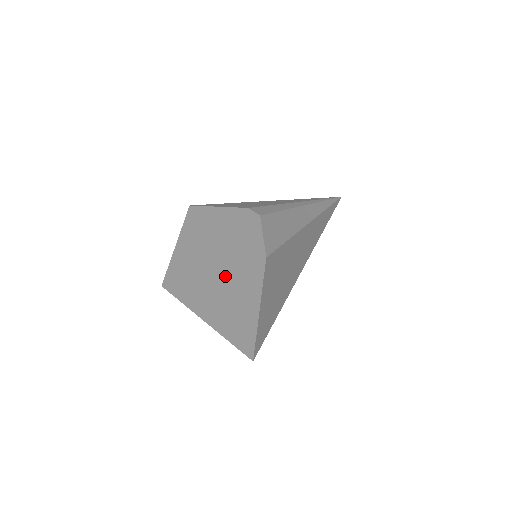
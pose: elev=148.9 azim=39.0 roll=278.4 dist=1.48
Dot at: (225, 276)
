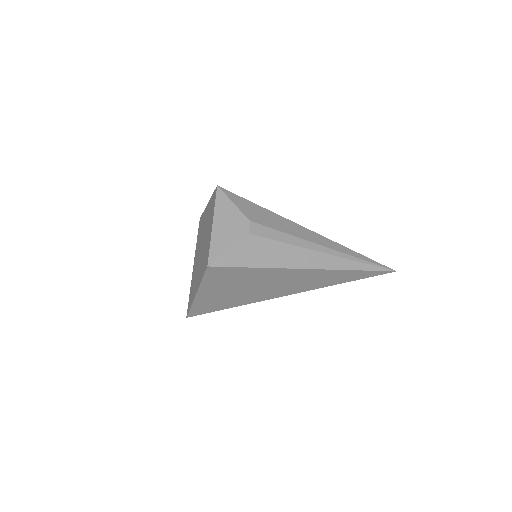
Dot at: occluded
